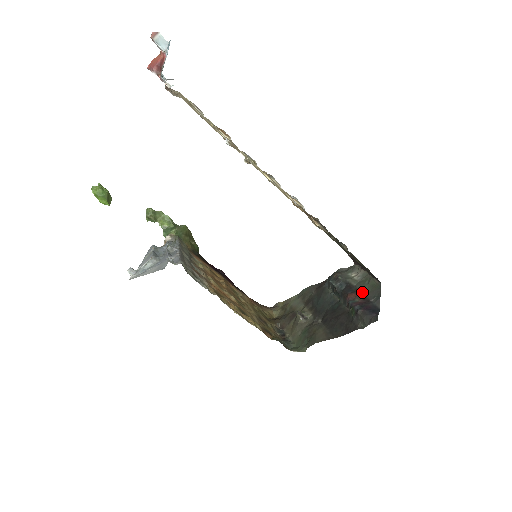
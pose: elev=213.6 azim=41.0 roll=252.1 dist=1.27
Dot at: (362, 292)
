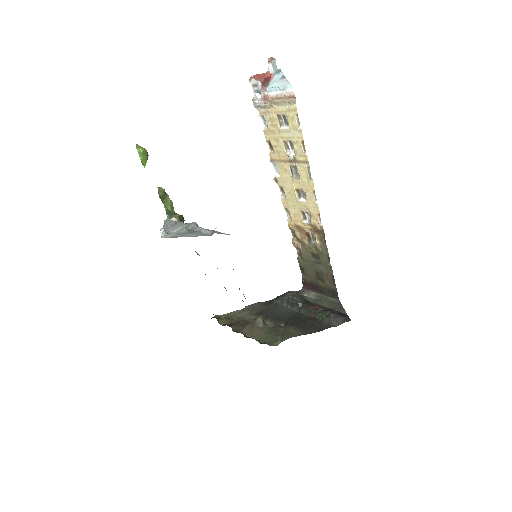
Dot at: (322, 305)
